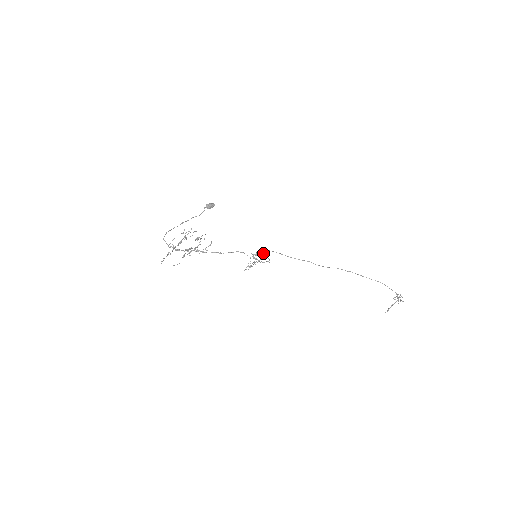
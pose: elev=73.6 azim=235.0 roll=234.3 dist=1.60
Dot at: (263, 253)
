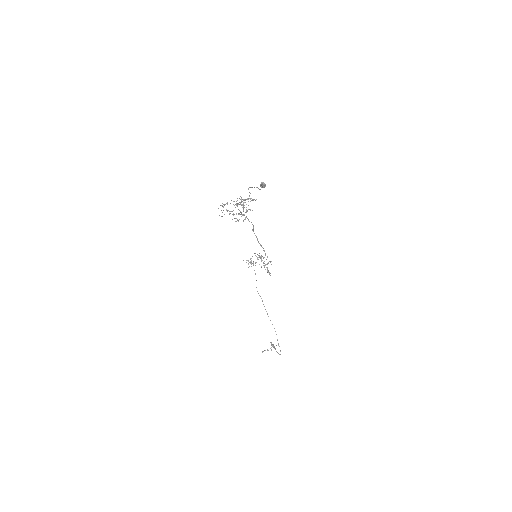
Dot at: occluded
